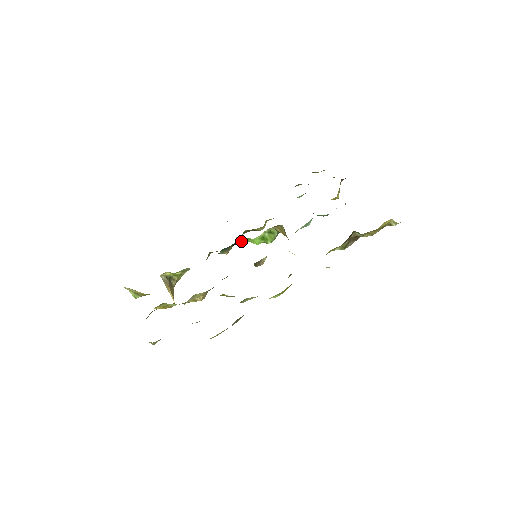
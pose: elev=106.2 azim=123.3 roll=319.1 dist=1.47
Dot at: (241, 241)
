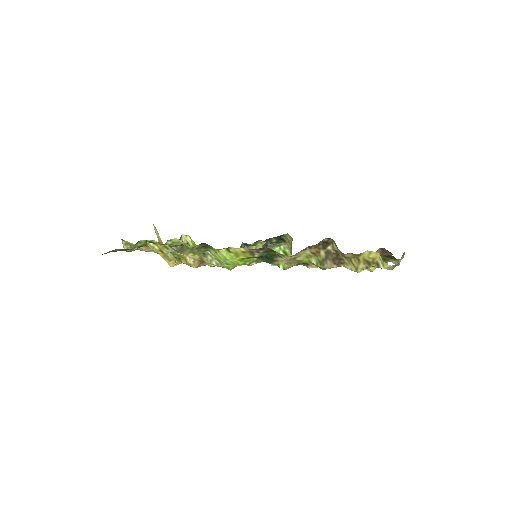
Dot at: occluded
